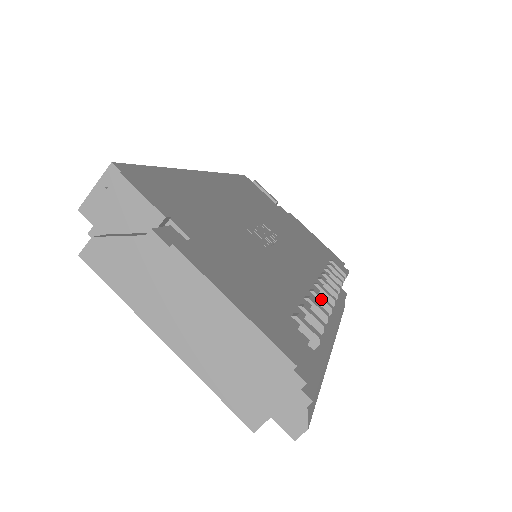
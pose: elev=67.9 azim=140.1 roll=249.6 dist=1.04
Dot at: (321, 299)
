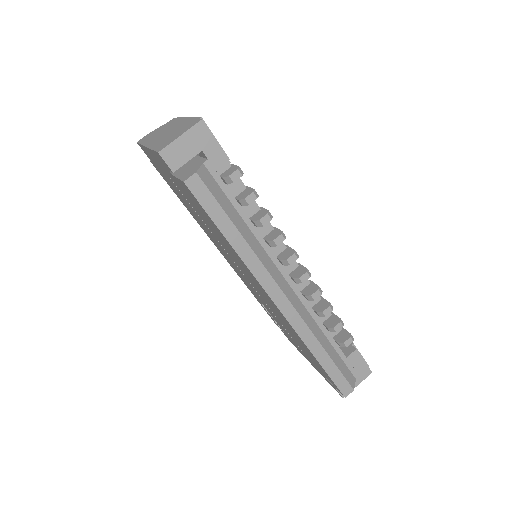
Dot at: (277, 229)
